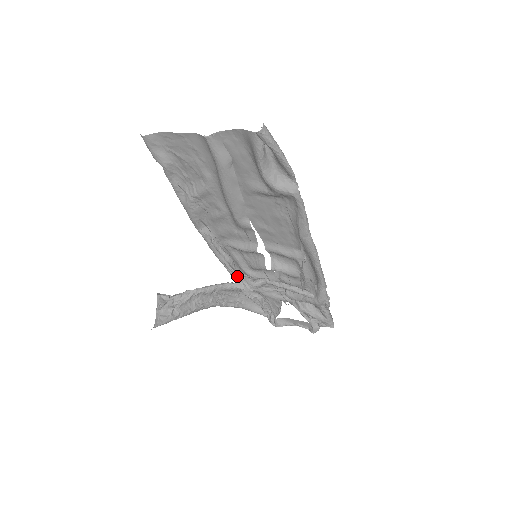
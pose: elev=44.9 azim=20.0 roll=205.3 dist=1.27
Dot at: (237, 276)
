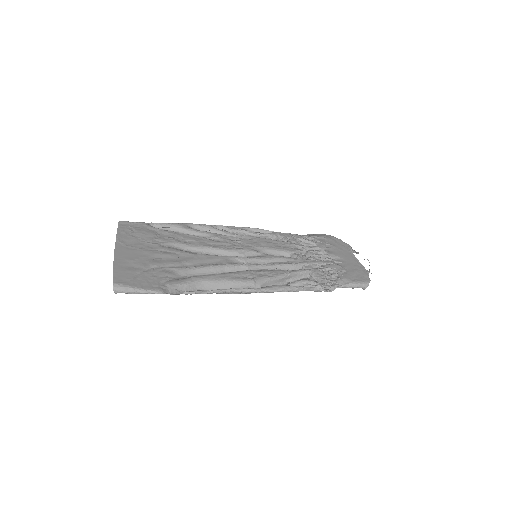
Dot at: occluded
